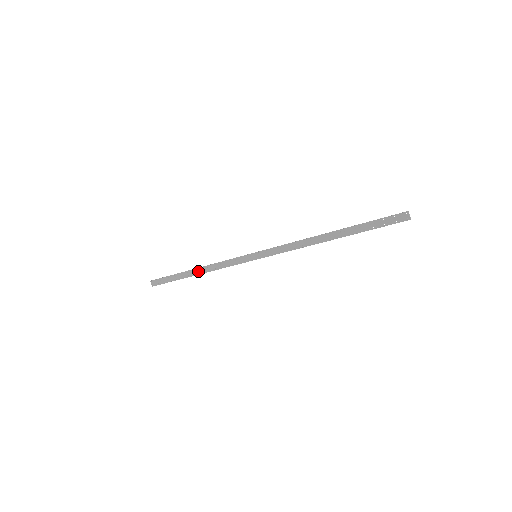
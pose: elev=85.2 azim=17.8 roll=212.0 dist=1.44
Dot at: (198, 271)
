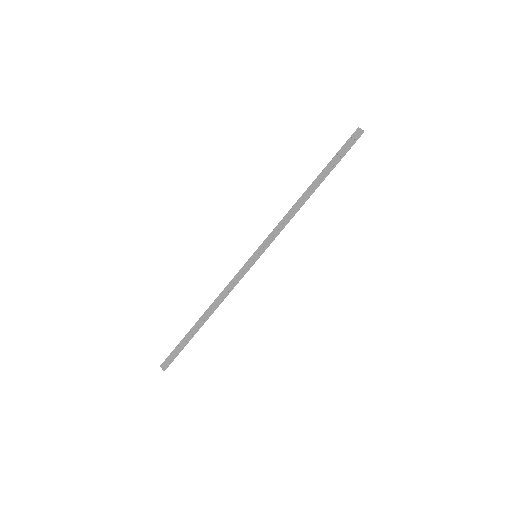
Dot at: (206, 314)
